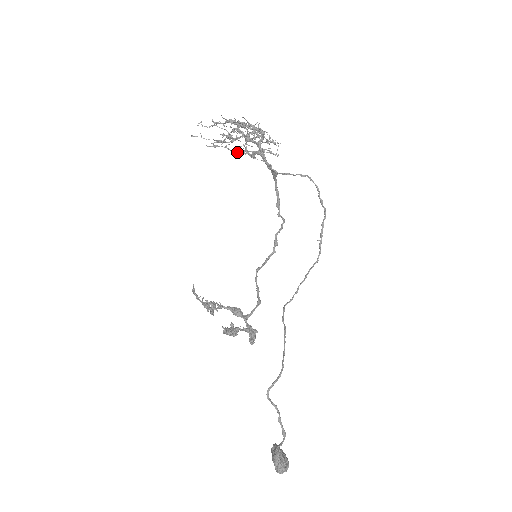
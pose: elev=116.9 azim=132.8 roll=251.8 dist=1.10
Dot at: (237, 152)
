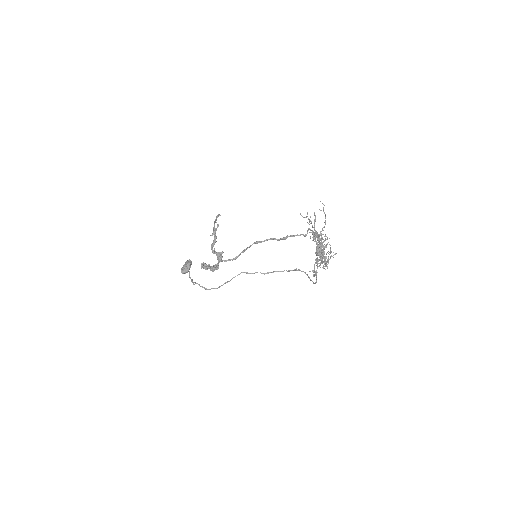
Dot at: (313, 234)
